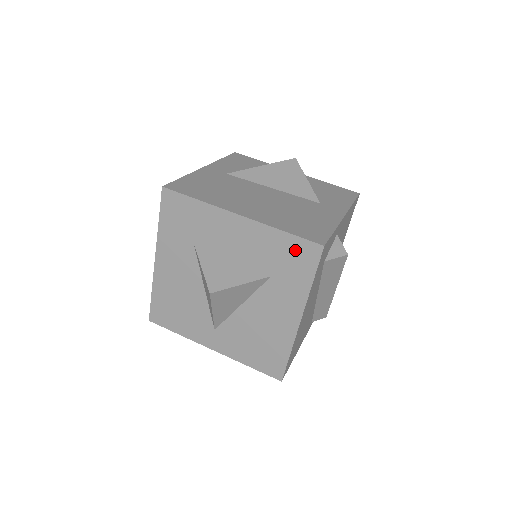
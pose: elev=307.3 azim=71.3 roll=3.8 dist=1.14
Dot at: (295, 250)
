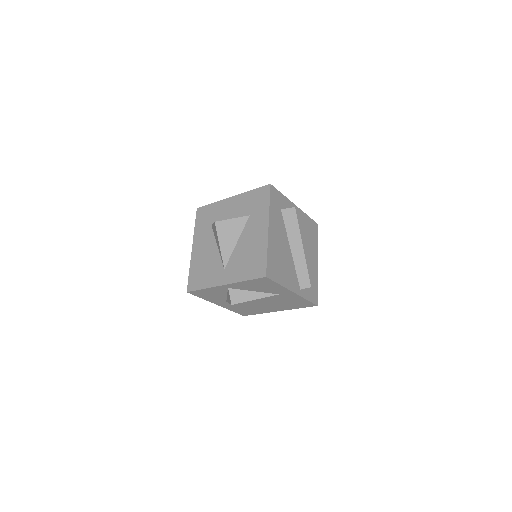
Dot at: (258, 195)
